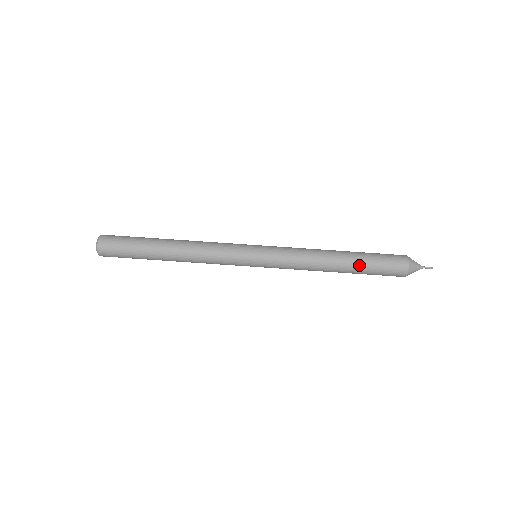
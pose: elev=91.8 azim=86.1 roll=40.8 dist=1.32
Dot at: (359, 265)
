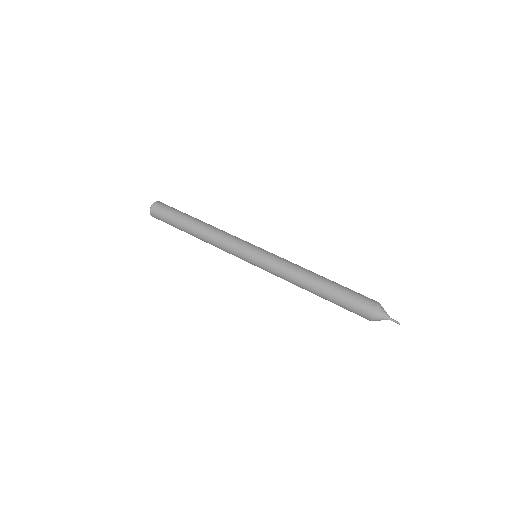
Dot at: (337, 284)
